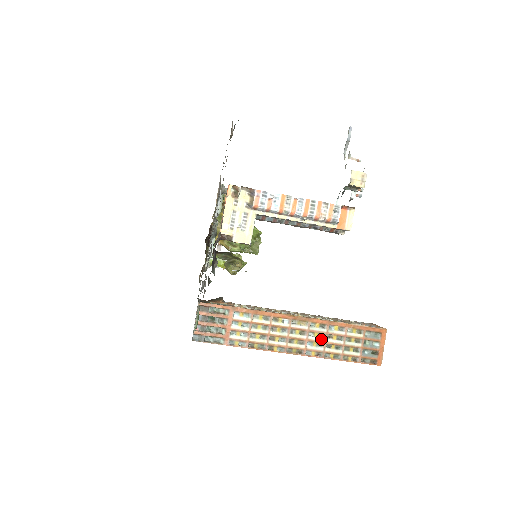
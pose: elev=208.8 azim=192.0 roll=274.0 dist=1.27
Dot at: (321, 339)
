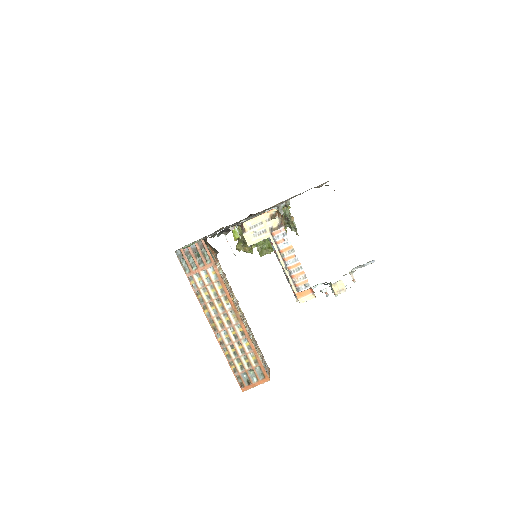
Dot at: (233, 338)
